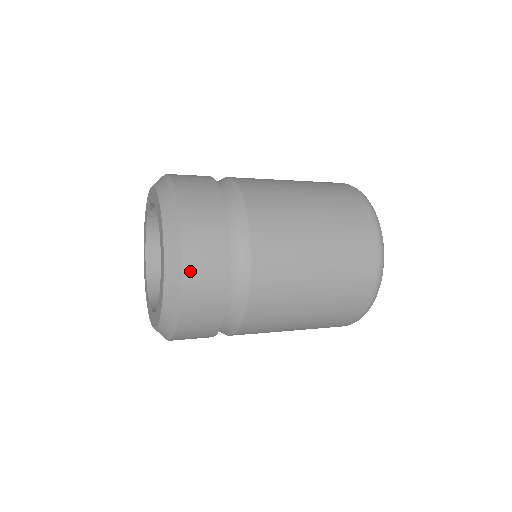
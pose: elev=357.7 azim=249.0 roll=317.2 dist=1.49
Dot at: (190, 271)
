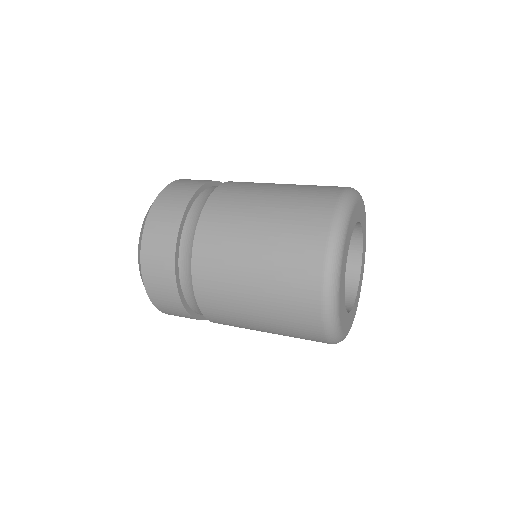
Dot at: (160, 307)
